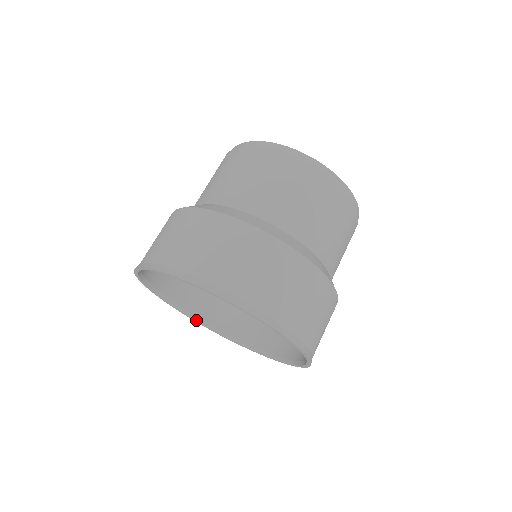
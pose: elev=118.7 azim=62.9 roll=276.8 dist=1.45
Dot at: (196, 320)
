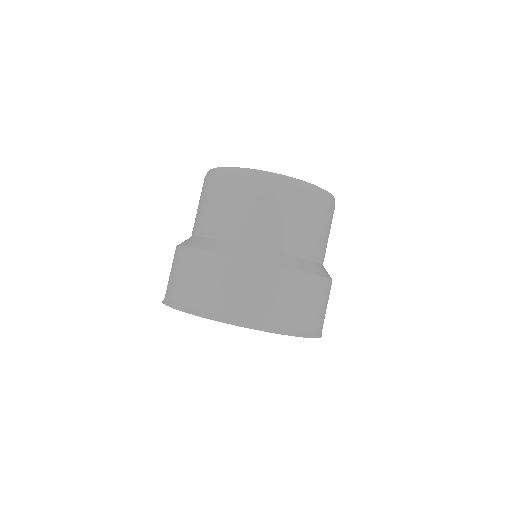
Dot at: occluded
